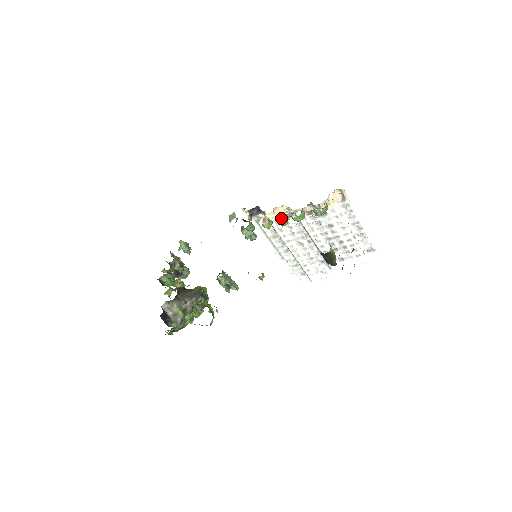
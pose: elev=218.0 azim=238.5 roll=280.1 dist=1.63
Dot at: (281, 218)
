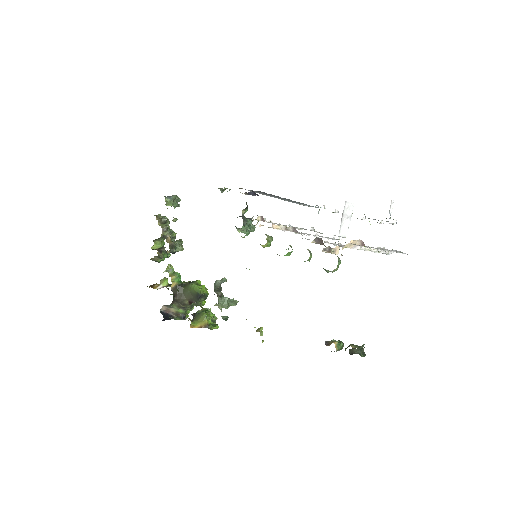
Dot at: (283, 229)
